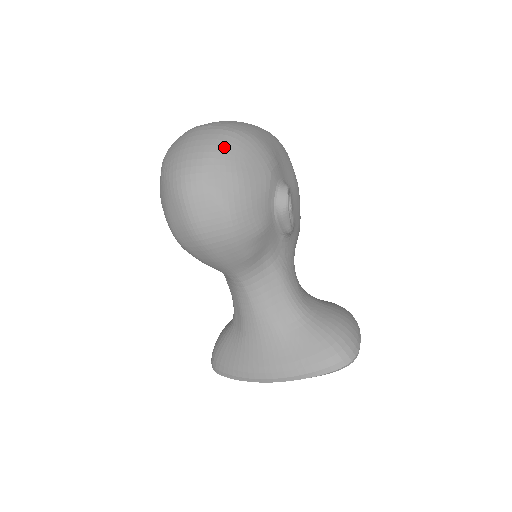
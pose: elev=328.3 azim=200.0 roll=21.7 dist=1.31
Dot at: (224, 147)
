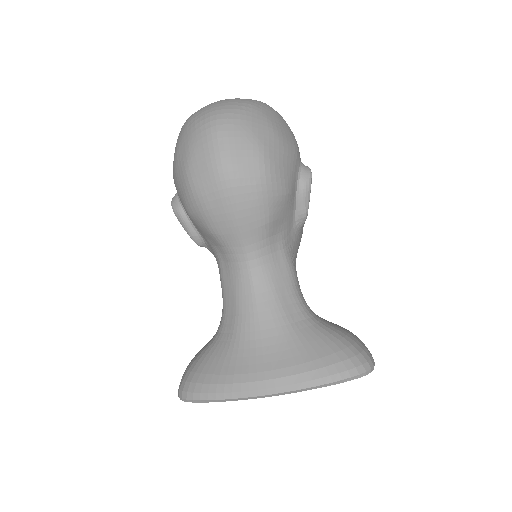
Dot at: (260, 105)
